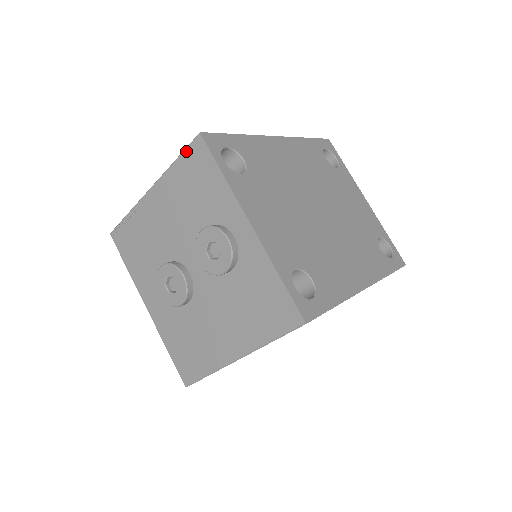
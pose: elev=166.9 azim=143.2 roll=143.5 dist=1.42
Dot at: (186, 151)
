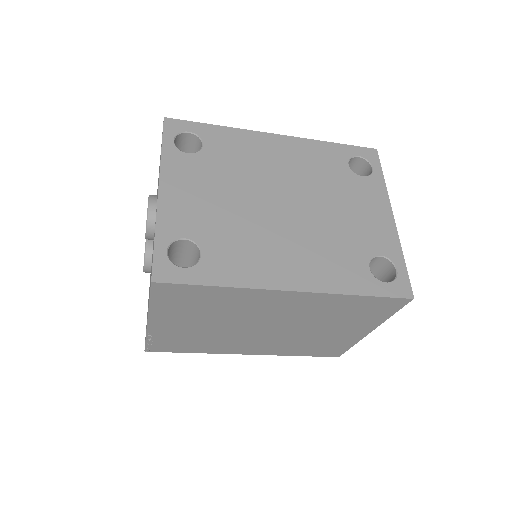
Dot at: occluded
